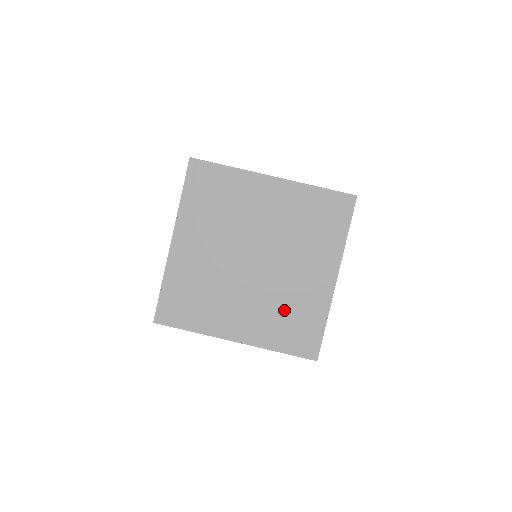
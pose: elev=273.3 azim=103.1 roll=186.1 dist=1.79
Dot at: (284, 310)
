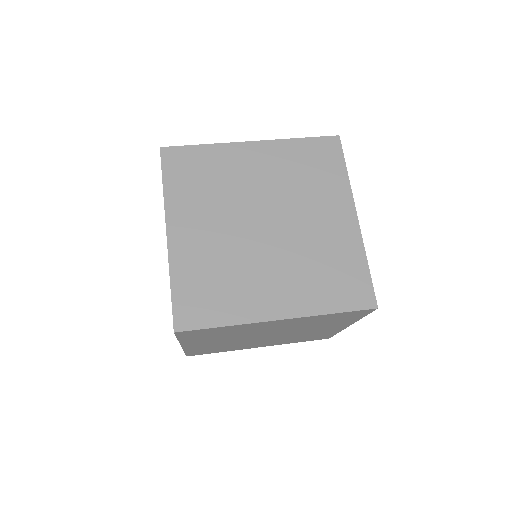
Dot at: (318, 265)
